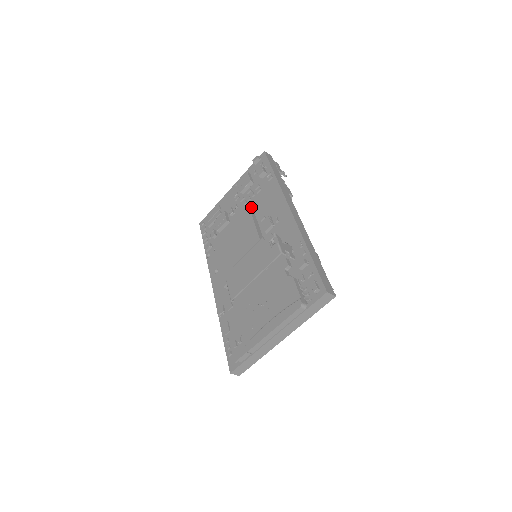
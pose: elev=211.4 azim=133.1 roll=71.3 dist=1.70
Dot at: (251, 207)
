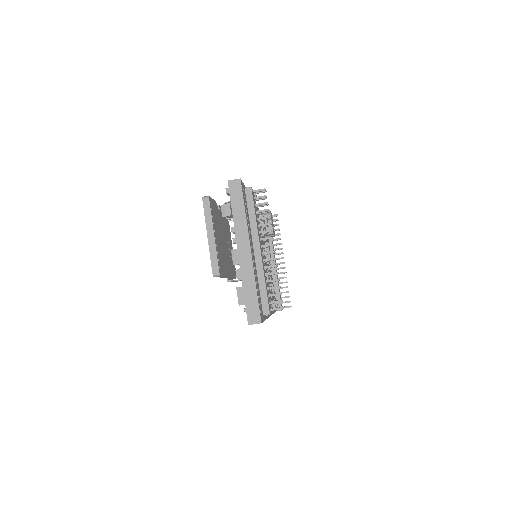
Dot at: occluded
